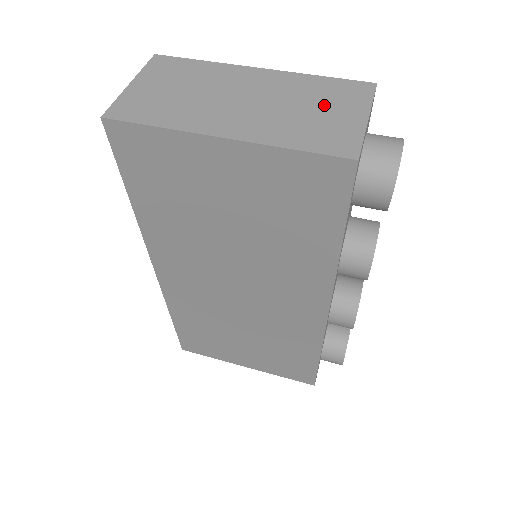
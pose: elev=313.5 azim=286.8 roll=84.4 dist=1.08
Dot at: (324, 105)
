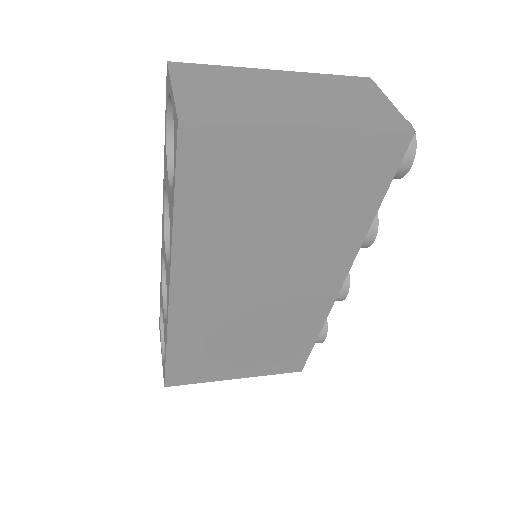
Dot at: (353, 95)
